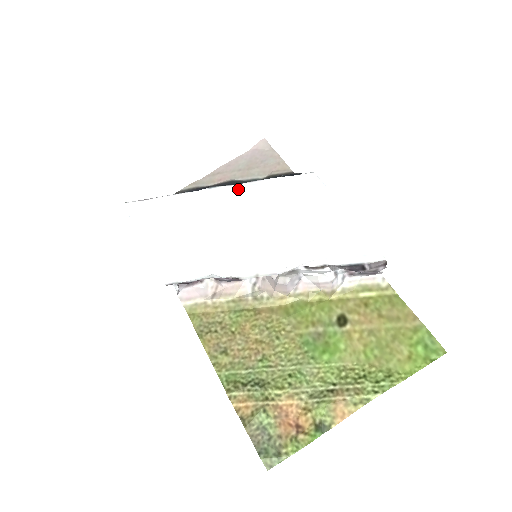
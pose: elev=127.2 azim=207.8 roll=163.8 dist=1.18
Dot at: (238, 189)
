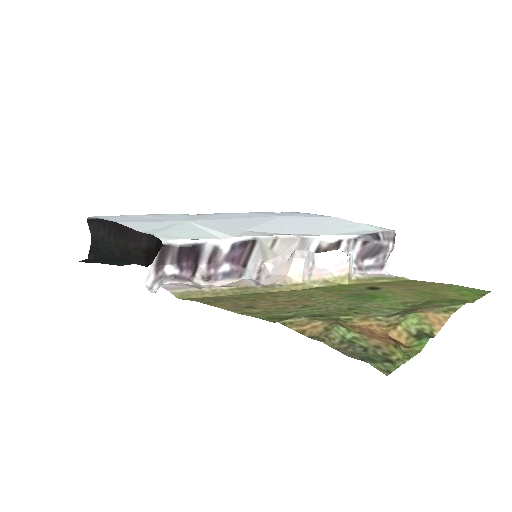
Dot at: (226, 213)
